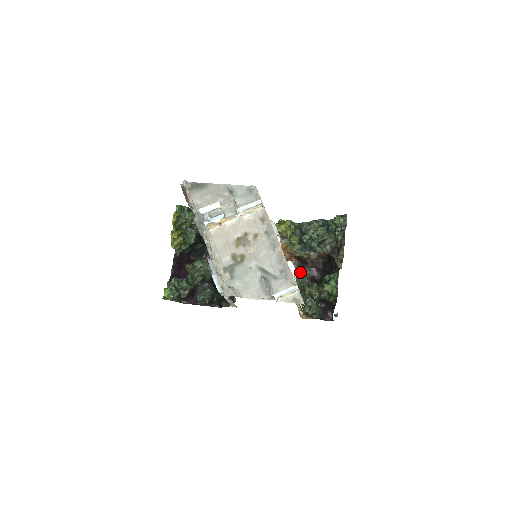
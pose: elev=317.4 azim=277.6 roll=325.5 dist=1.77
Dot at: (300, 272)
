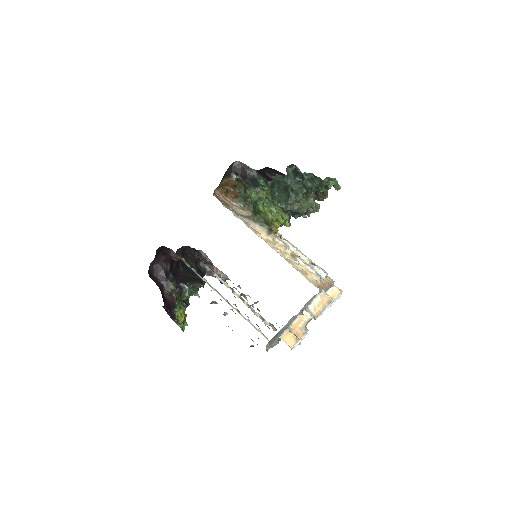
Dot at: occluded
